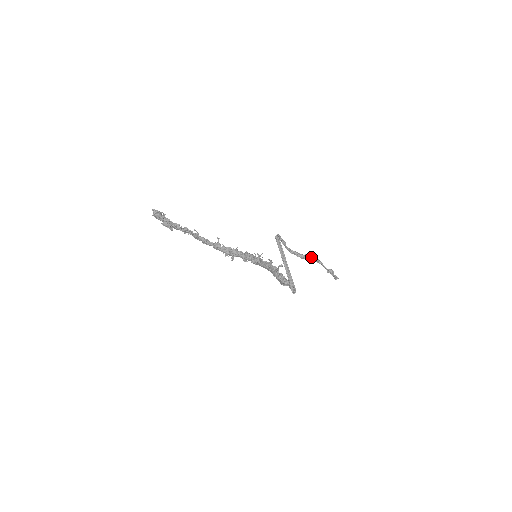
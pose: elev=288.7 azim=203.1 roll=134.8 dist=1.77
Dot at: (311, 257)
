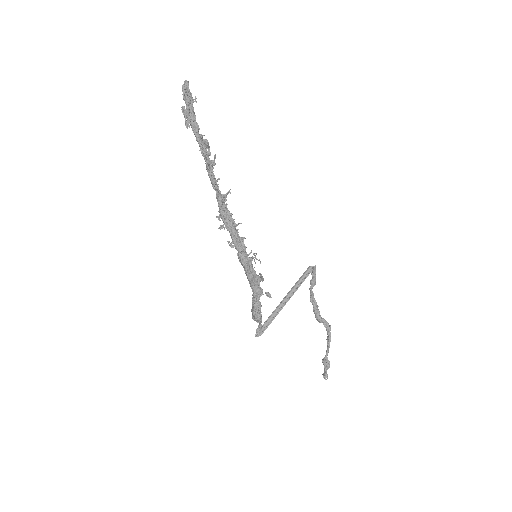
Dot at: (327, 328)
